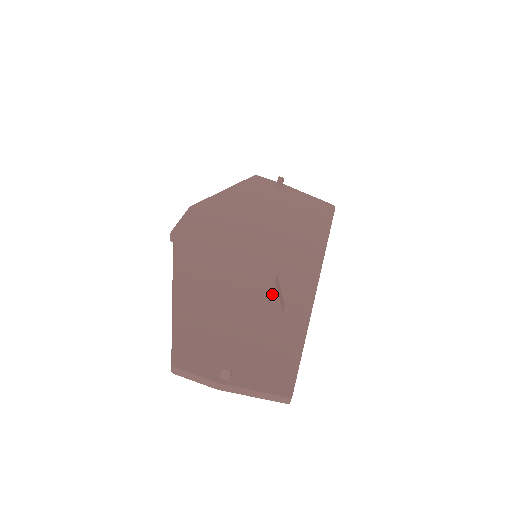
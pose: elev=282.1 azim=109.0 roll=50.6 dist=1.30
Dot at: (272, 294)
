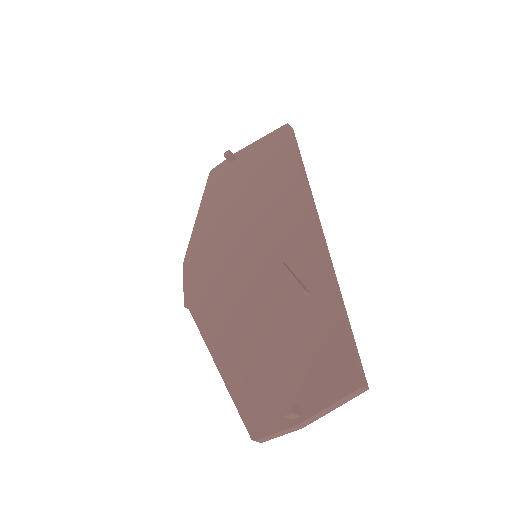
Dot at: (287, 286)
